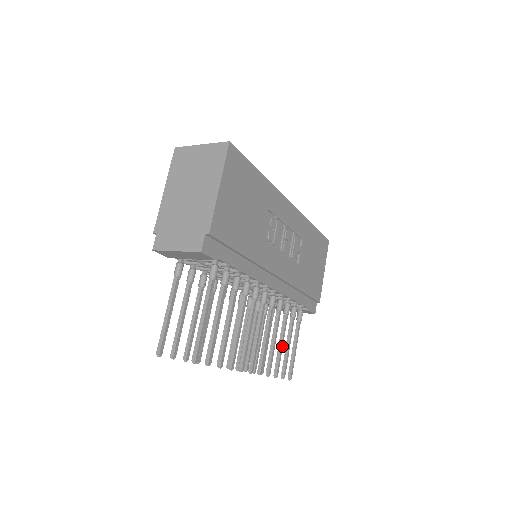
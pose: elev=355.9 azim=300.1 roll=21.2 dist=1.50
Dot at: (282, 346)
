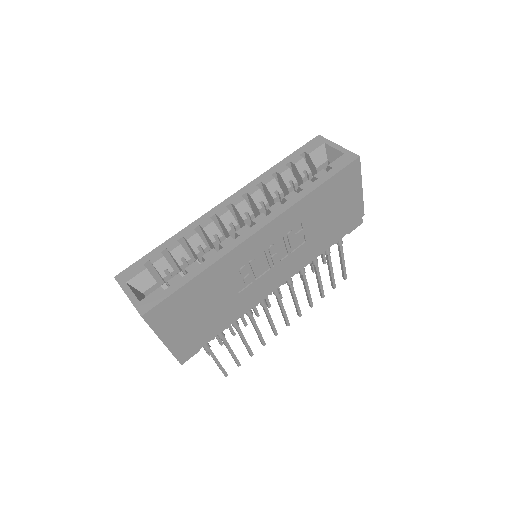
Dot at: (320, 282)
